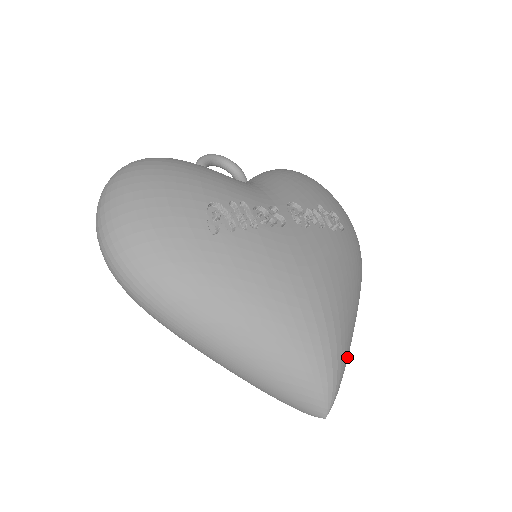
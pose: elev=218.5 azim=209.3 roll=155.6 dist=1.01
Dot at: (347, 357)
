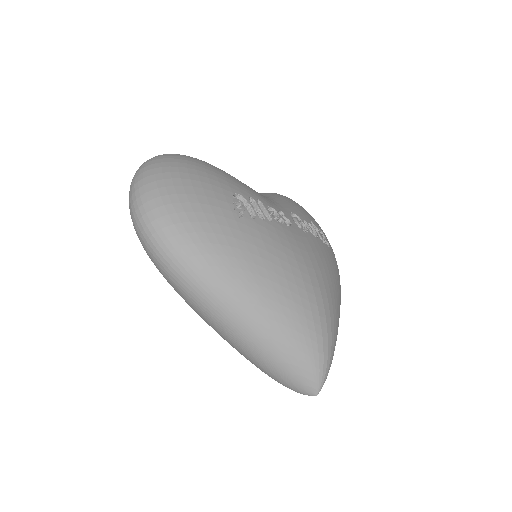
Dot at: occluded
